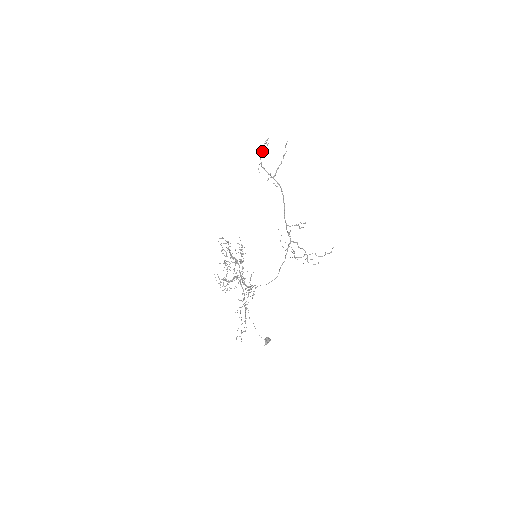
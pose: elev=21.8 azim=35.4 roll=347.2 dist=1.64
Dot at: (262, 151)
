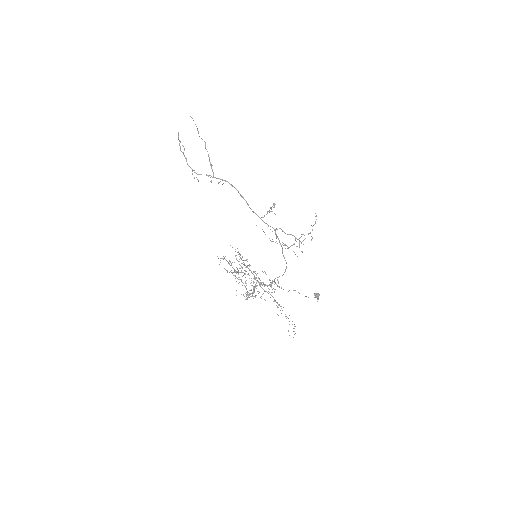
Dot at: occluded
